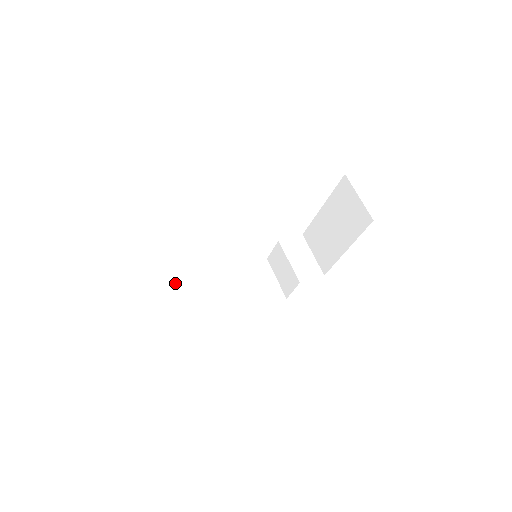
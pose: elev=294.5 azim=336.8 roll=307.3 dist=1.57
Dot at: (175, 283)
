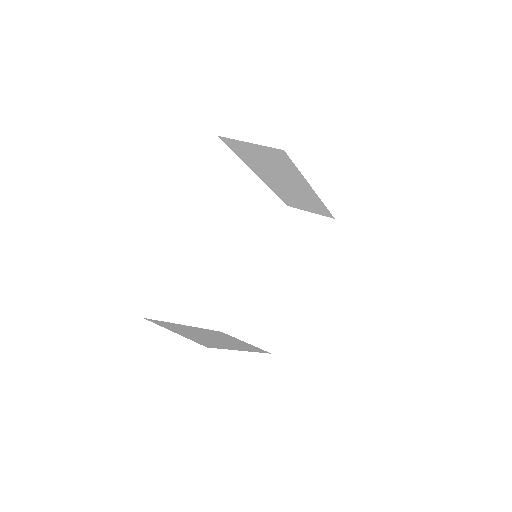
Dot at: (155, 320)
